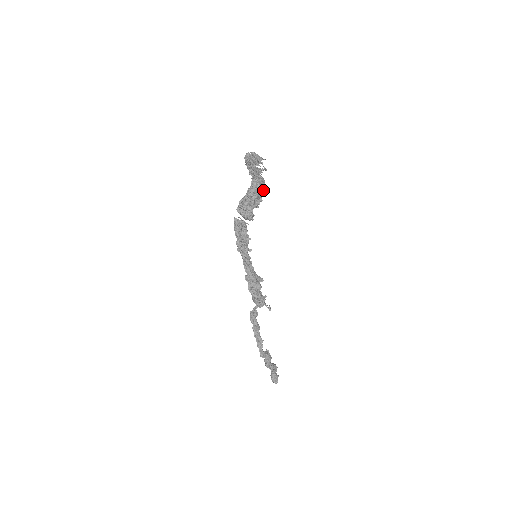
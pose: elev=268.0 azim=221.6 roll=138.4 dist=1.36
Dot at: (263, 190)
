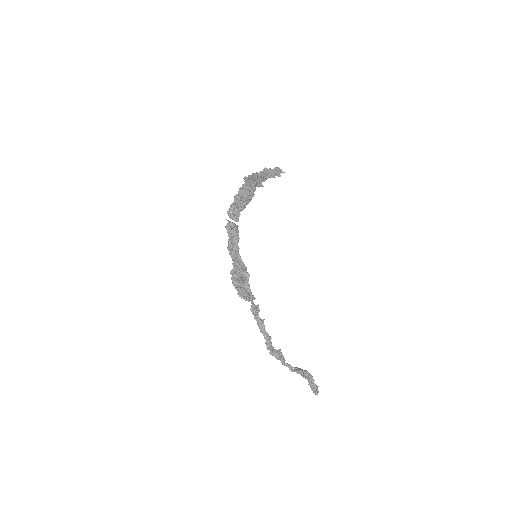
Dot at: (247, 194)
